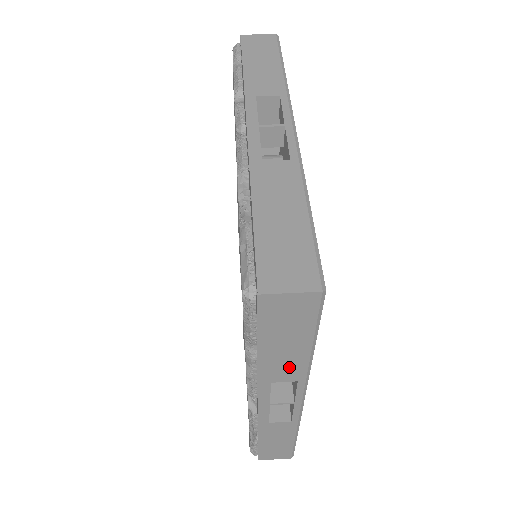
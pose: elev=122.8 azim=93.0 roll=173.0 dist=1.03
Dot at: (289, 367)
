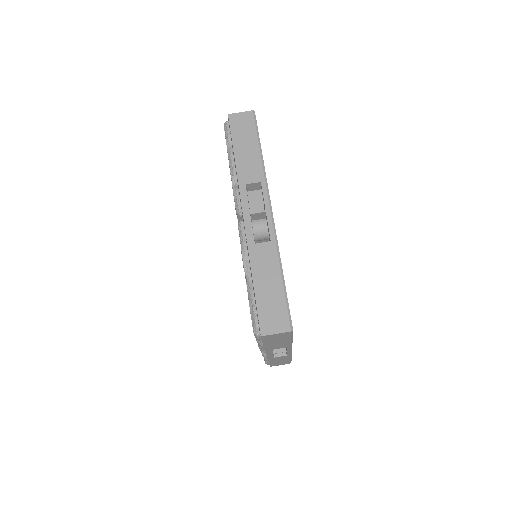
Dot at: (281, 345)
